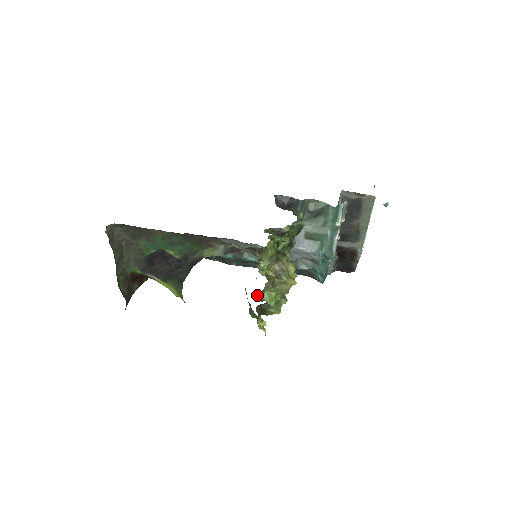
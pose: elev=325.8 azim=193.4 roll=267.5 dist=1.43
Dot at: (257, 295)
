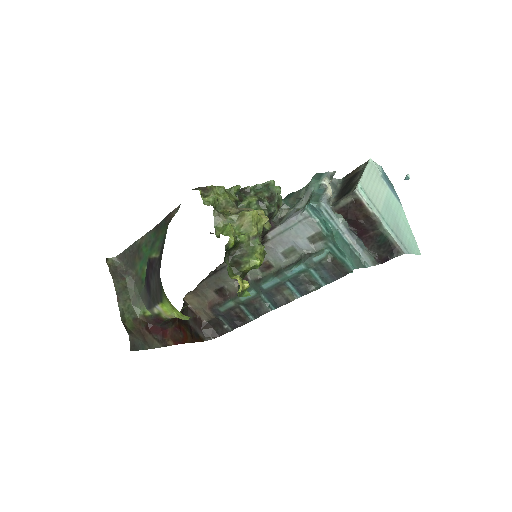
Dot at: (213, 233)
